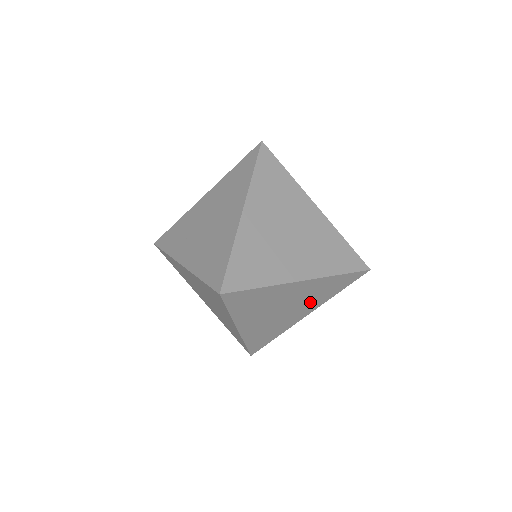
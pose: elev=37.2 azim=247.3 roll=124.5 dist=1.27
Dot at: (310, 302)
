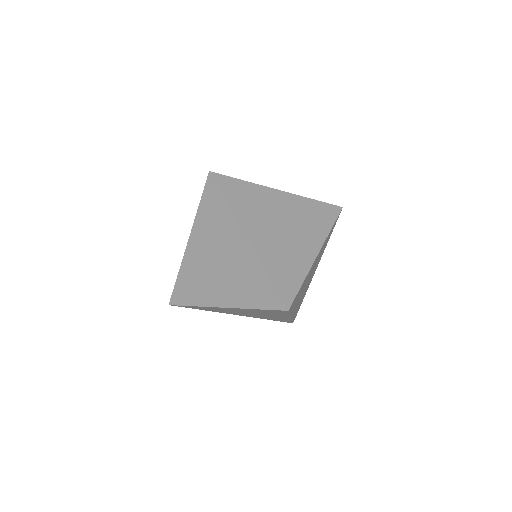
Dot at: (308, 230)
